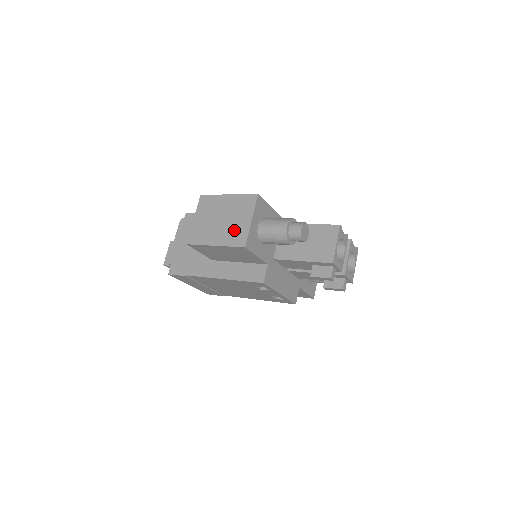
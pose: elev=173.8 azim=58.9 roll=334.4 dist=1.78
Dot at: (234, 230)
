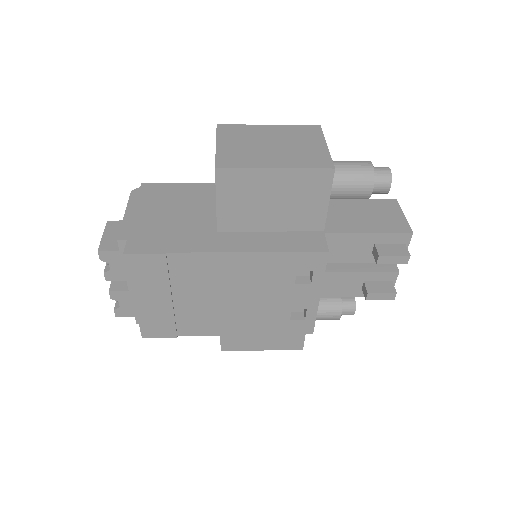
Dot at: (303, 153)
